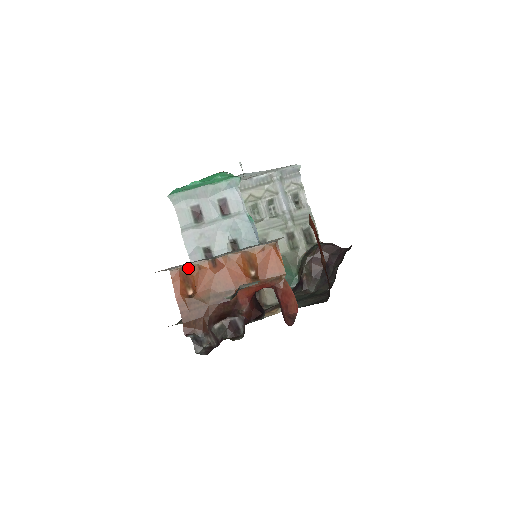
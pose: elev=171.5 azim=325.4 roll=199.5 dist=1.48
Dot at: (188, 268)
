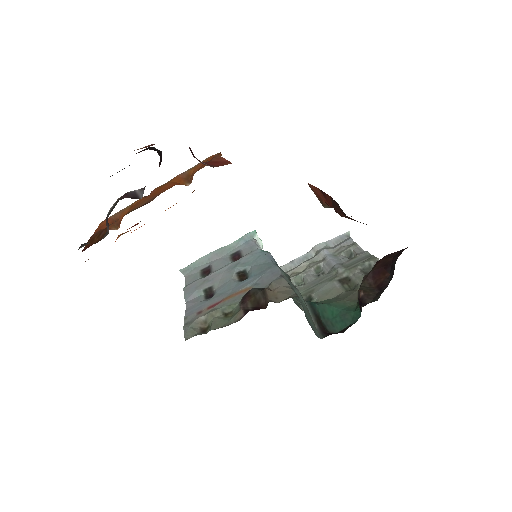
Dot at: (120, 212)
